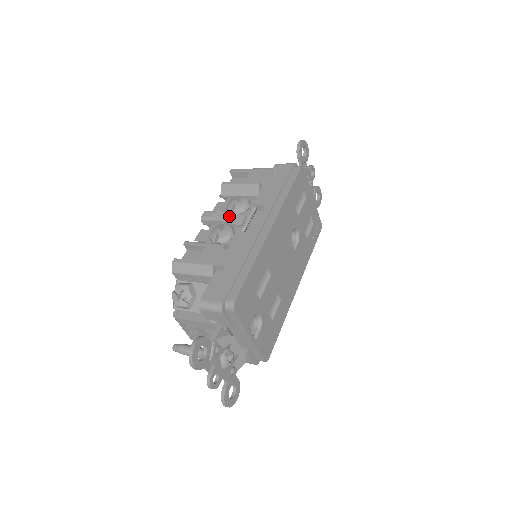
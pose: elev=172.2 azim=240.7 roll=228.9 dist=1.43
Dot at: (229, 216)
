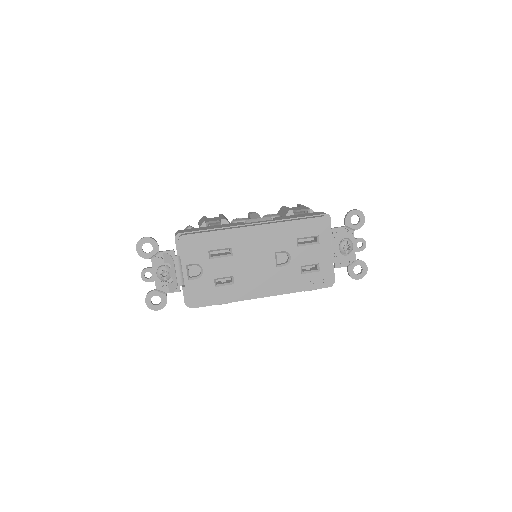
Dot at: (257, 217)
